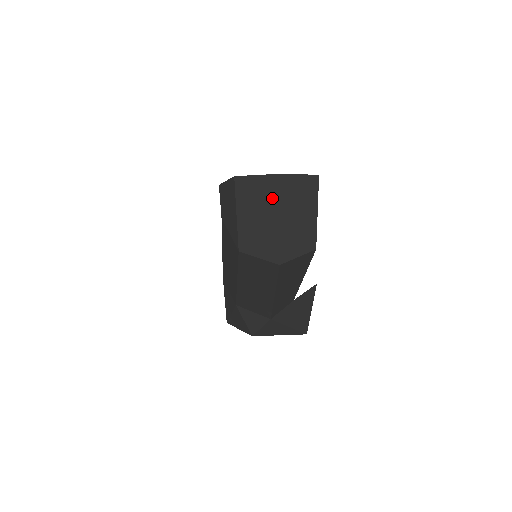
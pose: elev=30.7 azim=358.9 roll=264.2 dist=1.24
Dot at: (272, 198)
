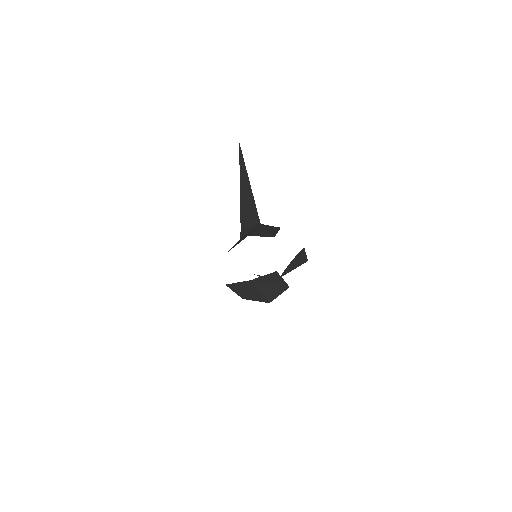
Dot at: (252, 286)
